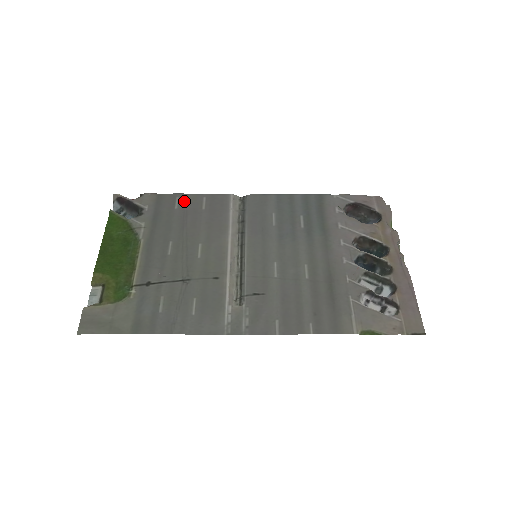
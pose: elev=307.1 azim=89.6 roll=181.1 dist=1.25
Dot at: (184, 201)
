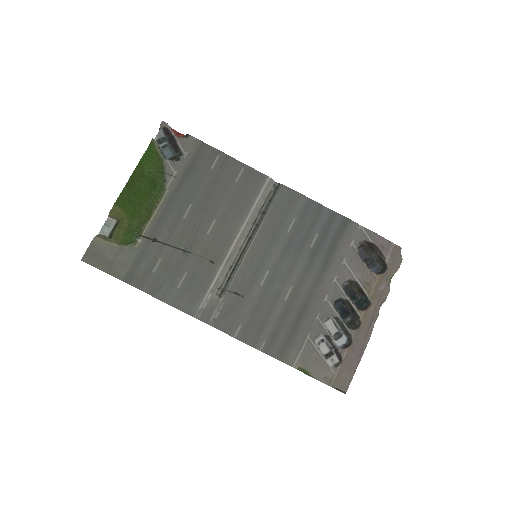
Dot at: (223, 163)
